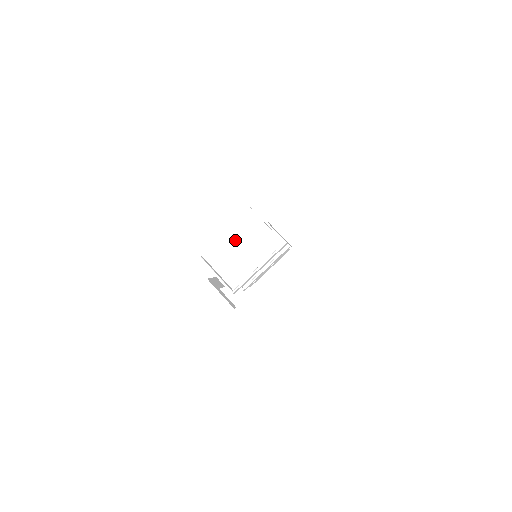
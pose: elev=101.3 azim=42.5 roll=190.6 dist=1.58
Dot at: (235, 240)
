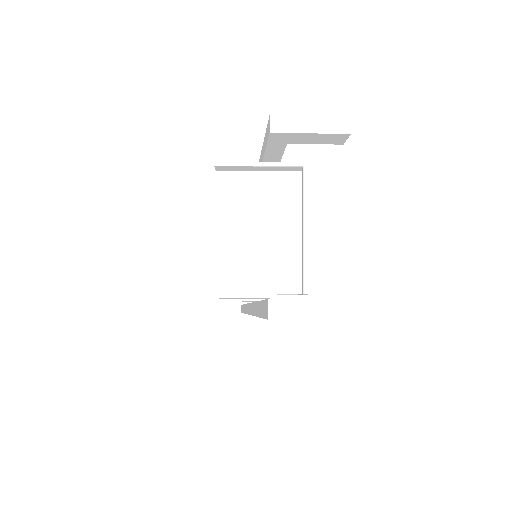
Dot at: (235, 230)
